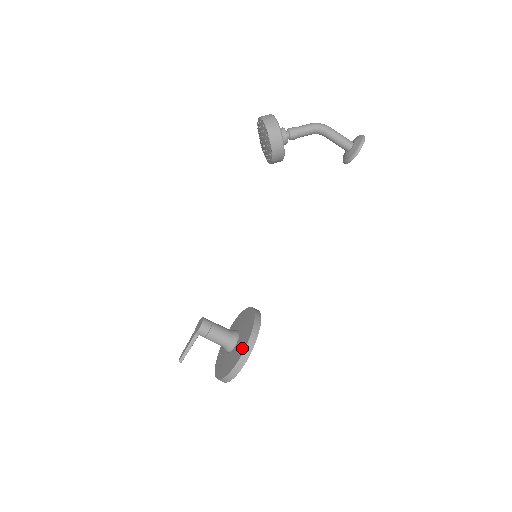
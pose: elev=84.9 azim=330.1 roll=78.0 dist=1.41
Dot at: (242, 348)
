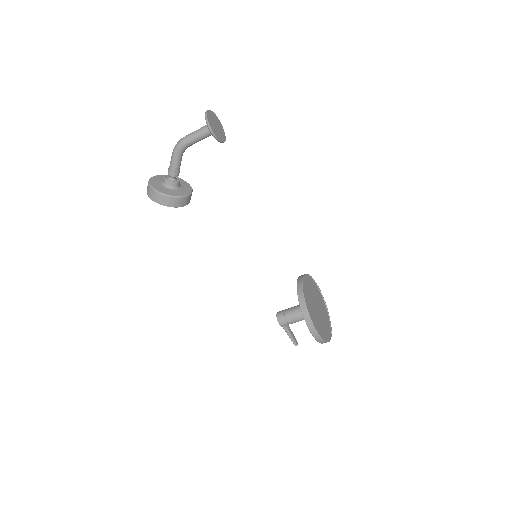
Dot at: occluded
